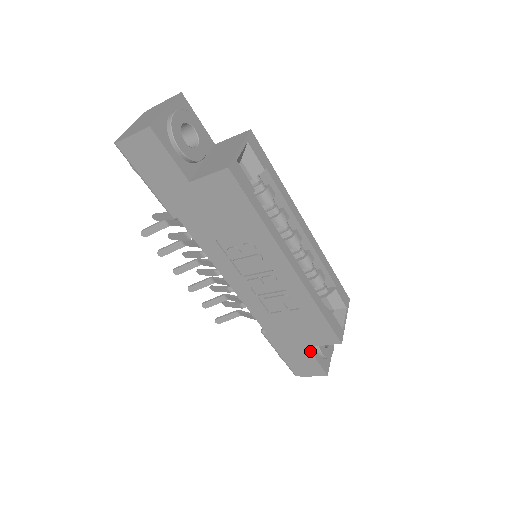
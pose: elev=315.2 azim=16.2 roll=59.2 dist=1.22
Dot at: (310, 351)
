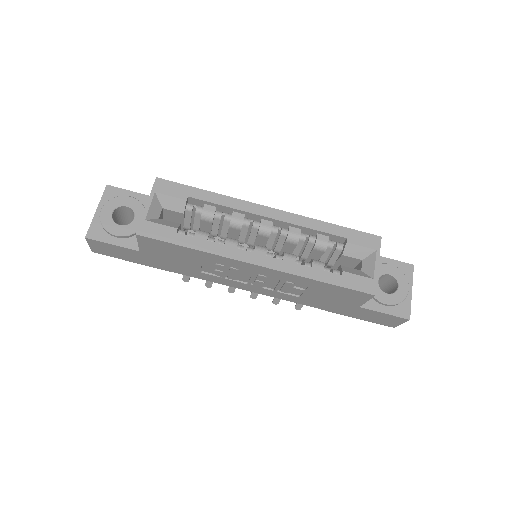
Dot at: (366, 309)
